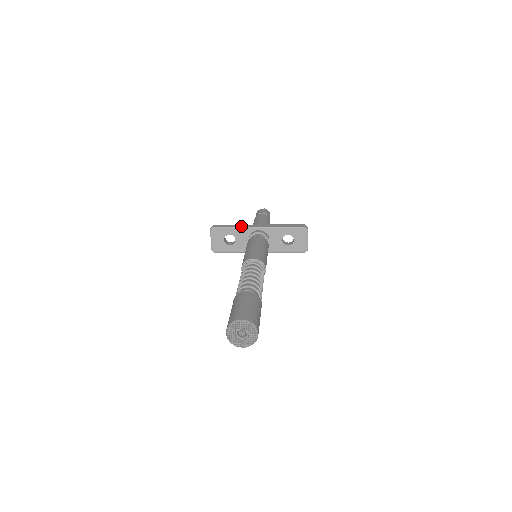
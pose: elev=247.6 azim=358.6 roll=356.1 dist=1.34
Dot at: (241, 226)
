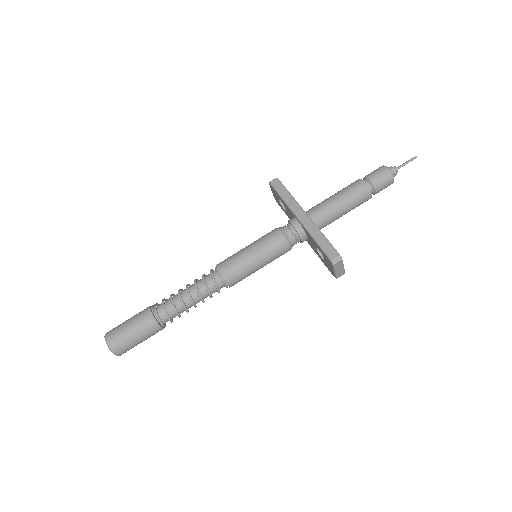
Dot at: (287, 203)
